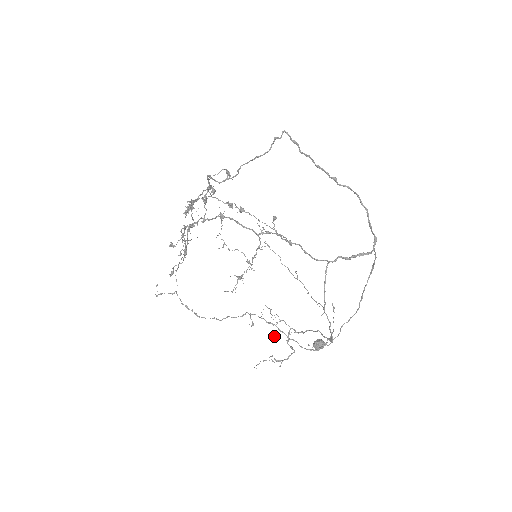
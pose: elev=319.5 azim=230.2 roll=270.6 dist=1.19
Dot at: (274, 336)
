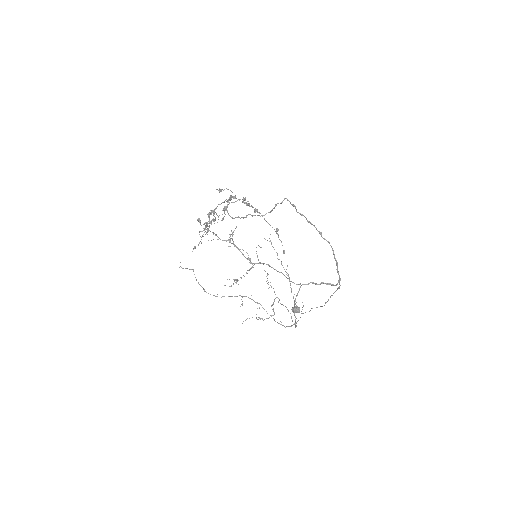
Dot at: occluded
